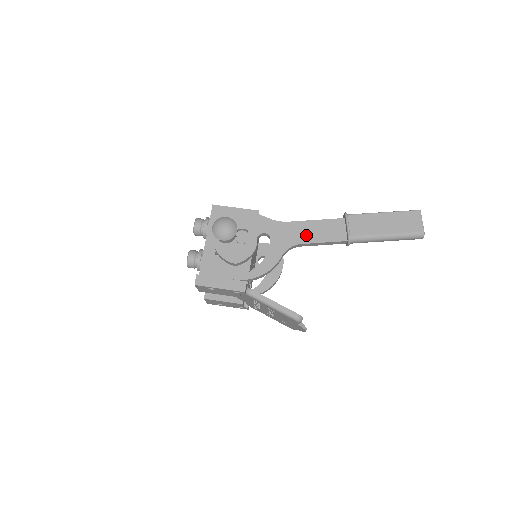
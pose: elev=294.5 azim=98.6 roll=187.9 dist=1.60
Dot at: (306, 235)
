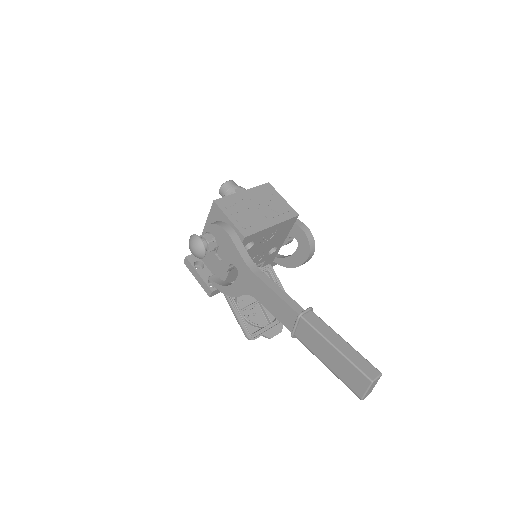
Dot at: (264, 298)
